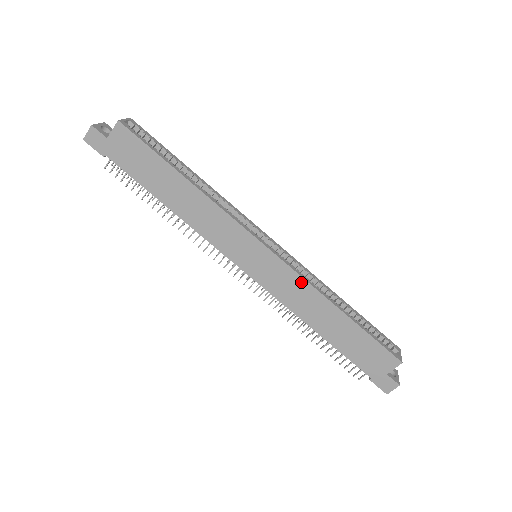
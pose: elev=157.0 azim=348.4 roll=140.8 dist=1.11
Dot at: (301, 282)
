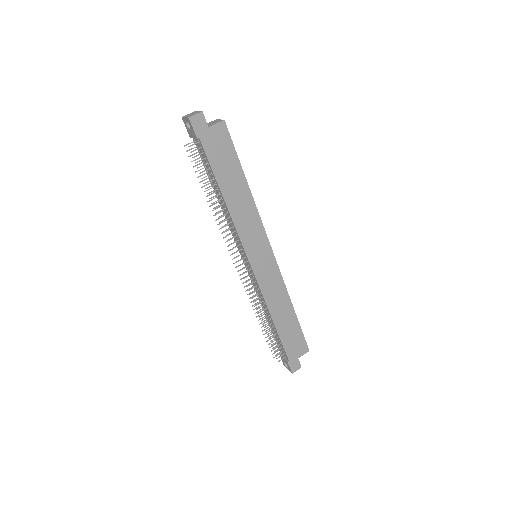
Dot at: (281, 282)
